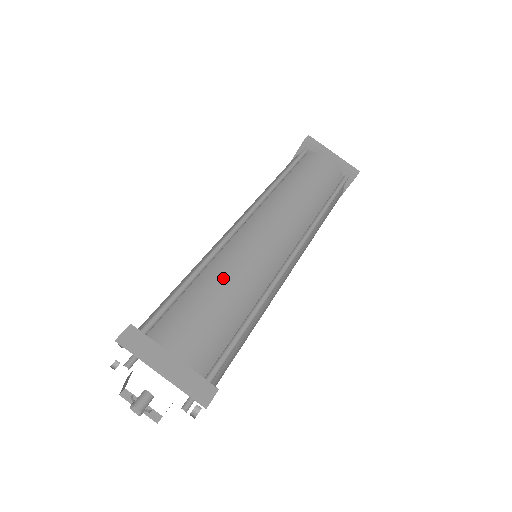
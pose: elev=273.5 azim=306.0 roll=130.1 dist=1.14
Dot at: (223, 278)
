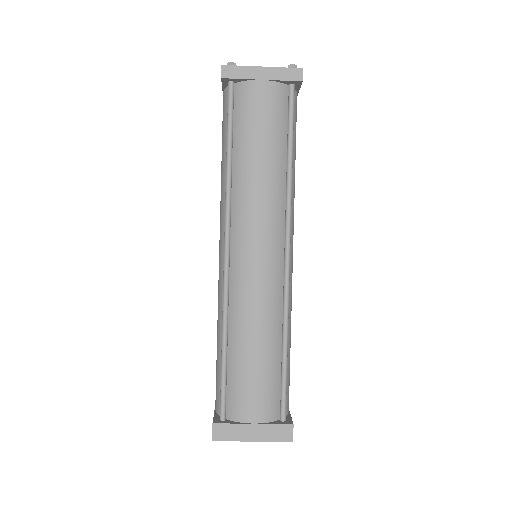
Dot at: (246, 337)
